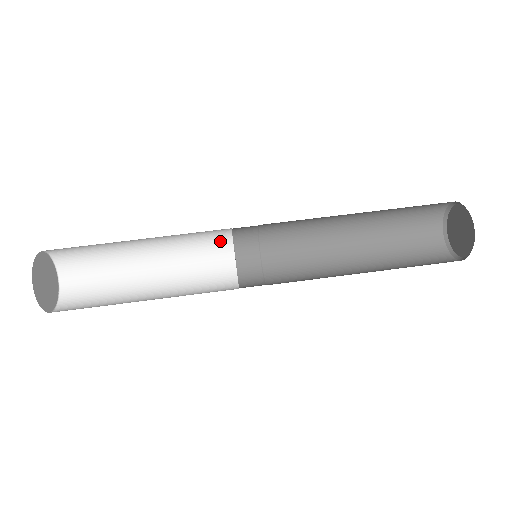
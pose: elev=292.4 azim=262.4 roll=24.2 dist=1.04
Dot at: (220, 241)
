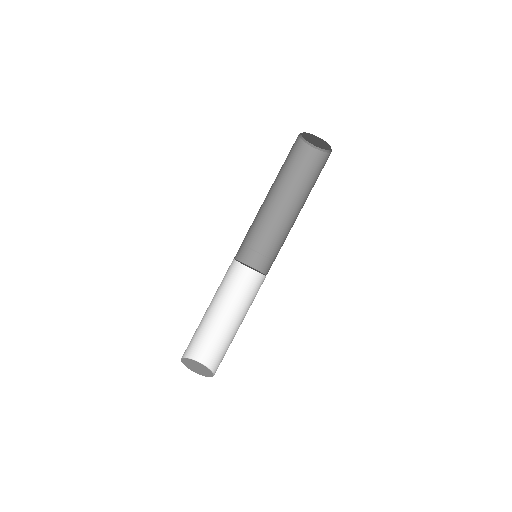
Dot at: (232, 266)
